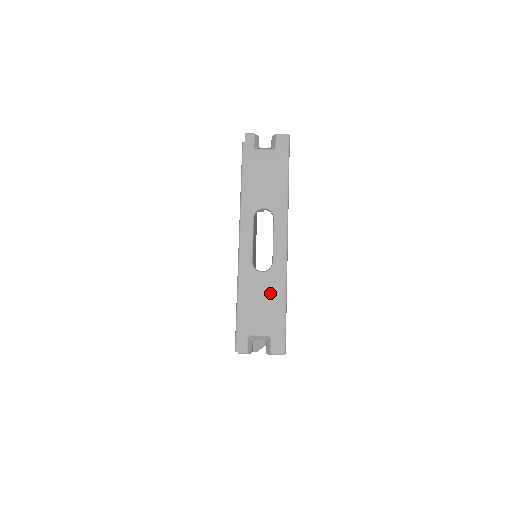
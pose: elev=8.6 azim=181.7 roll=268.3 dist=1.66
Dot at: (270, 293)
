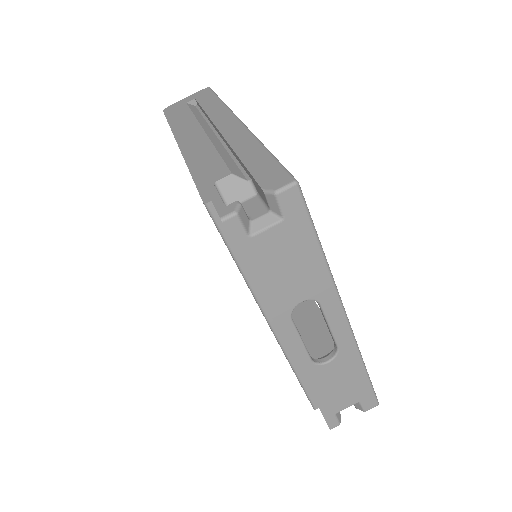
Dot at: (345, 374)
